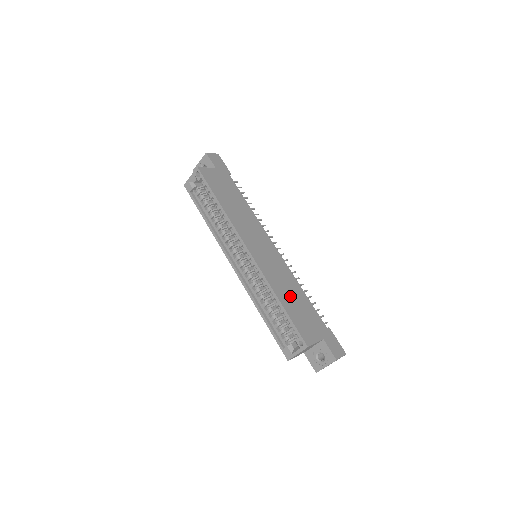
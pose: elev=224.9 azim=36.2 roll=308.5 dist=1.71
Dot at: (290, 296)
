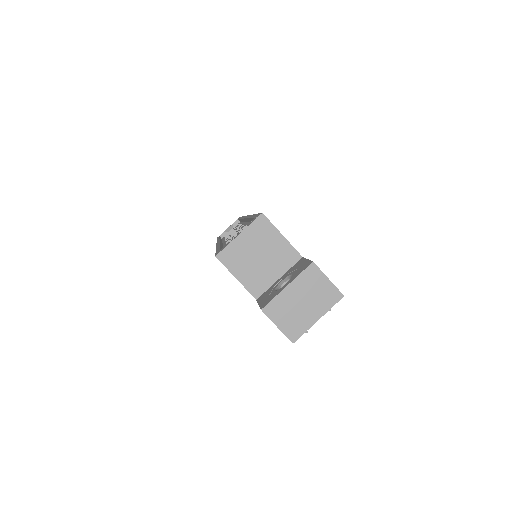
Dot at: occluded
